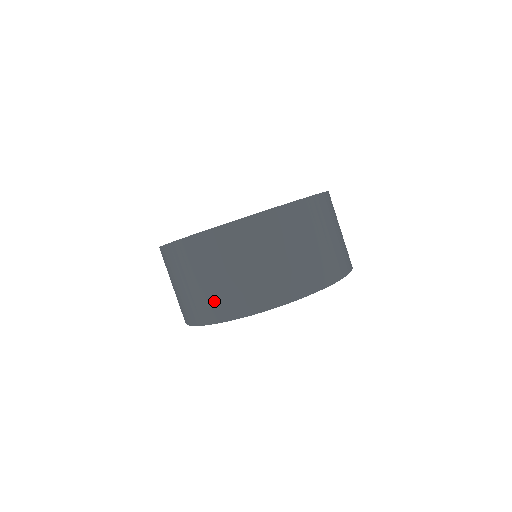
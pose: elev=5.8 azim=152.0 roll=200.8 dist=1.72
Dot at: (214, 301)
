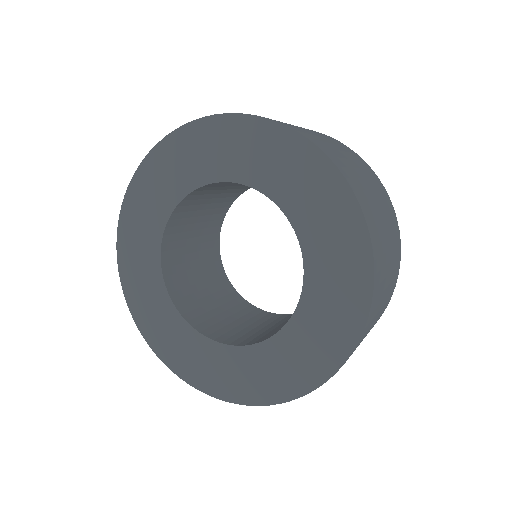
Dot at: occluded
